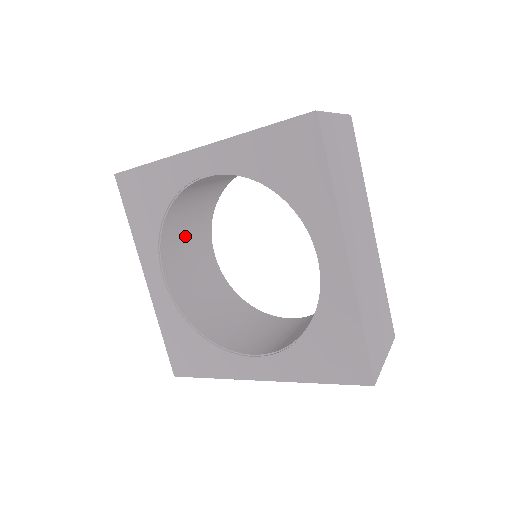
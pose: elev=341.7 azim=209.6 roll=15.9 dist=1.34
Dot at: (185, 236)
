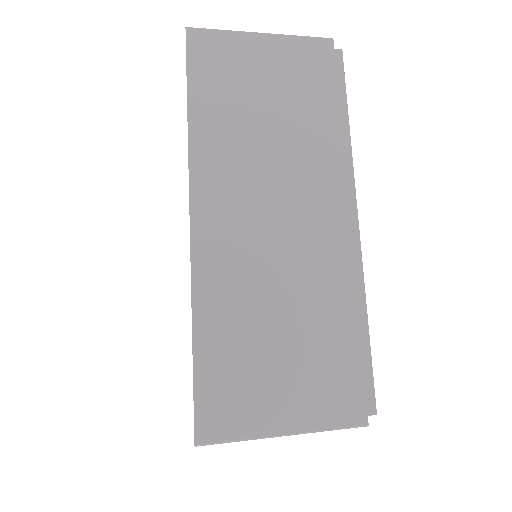
Dot at: occluded
